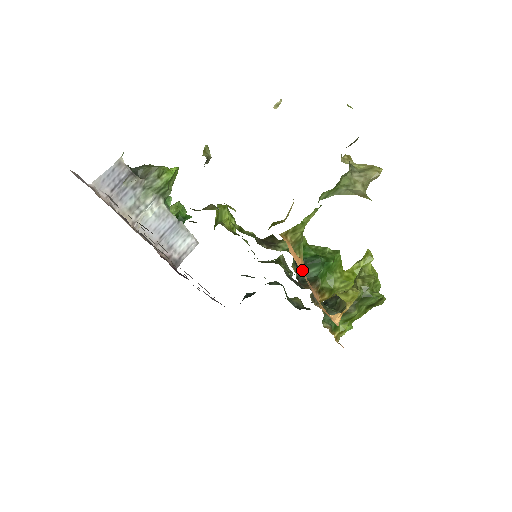
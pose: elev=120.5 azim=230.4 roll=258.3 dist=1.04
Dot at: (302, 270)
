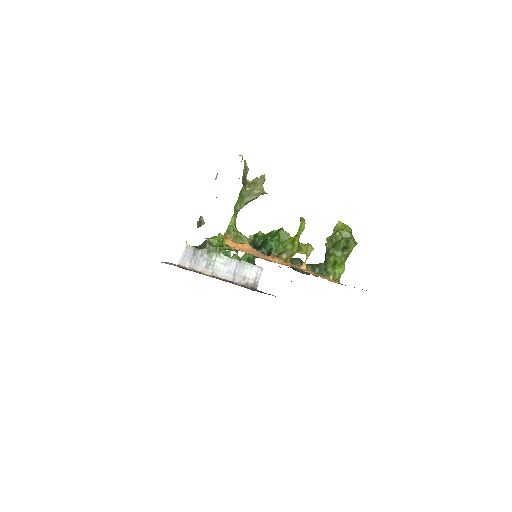
Dot at: (244, 249)
